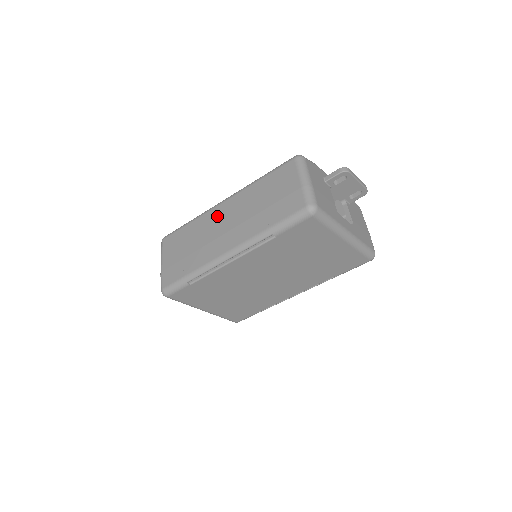
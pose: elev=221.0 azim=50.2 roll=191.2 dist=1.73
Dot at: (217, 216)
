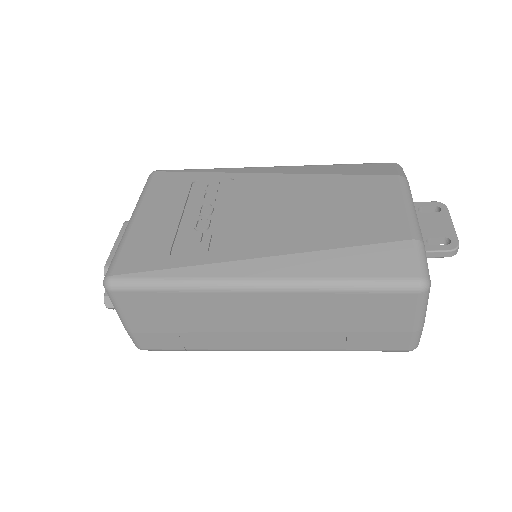
Dot at: (248, 307)
